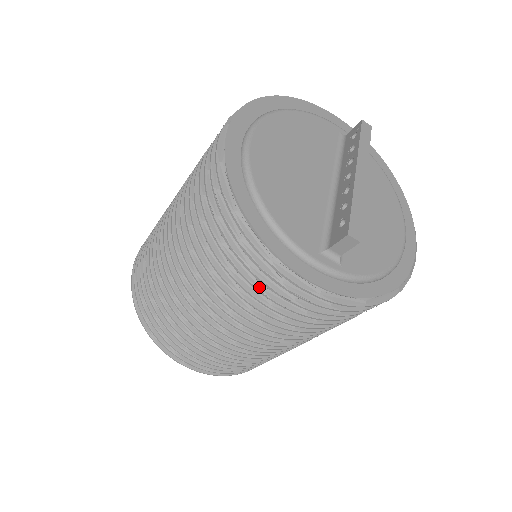
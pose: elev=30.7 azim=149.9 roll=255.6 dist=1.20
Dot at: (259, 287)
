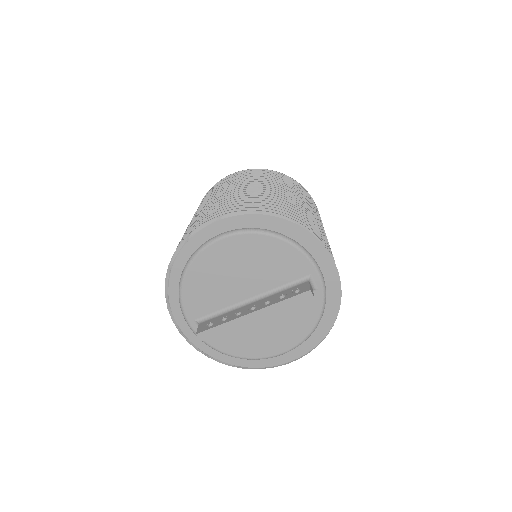
Dot at: occluded
